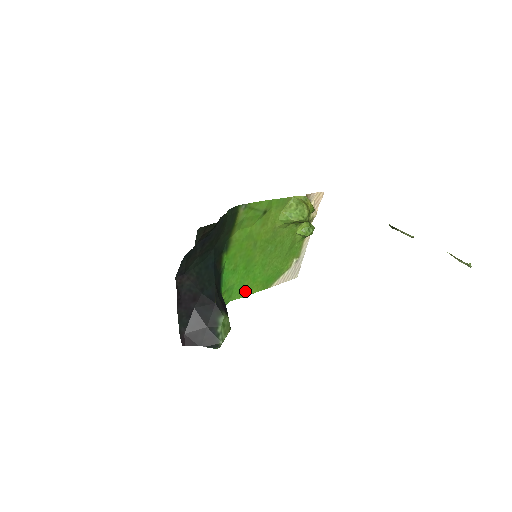
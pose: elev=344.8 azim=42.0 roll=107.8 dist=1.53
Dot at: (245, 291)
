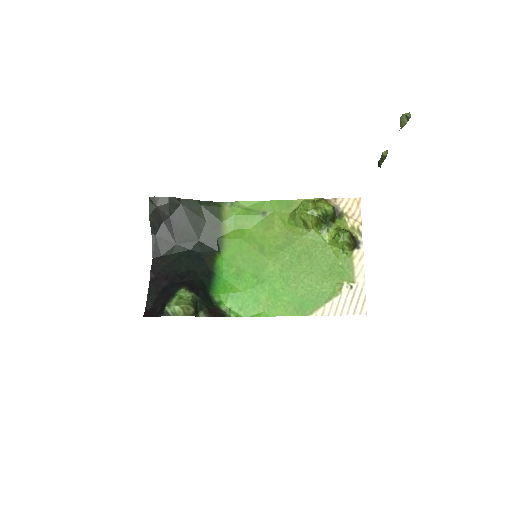
Dot at: (265, 309)
